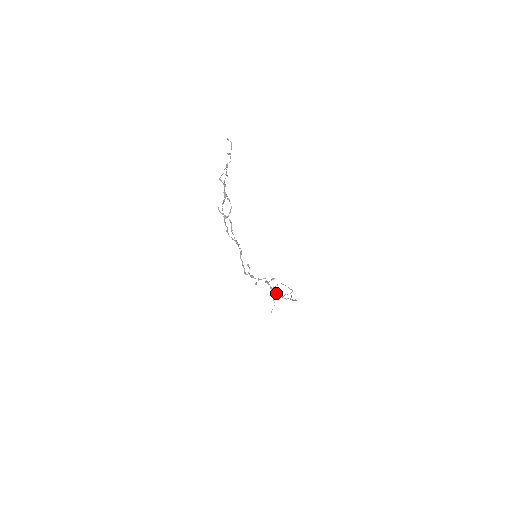
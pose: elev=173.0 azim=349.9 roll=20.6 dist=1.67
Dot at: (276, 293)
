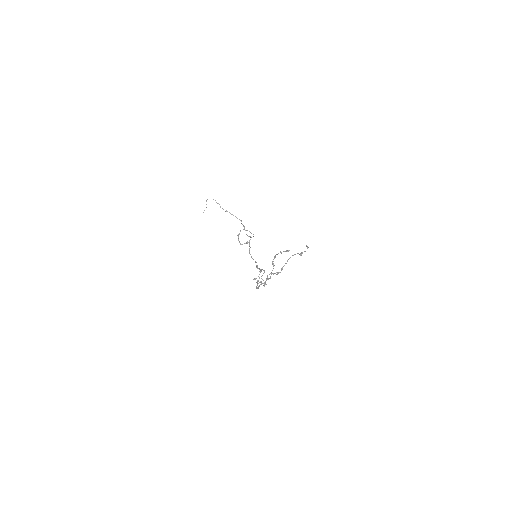
Dot at: (256, 262)
